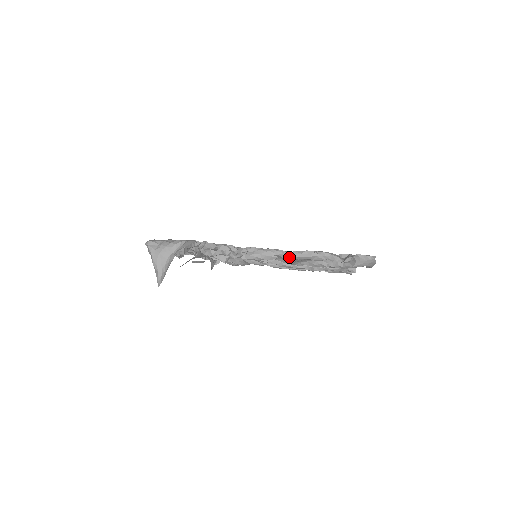
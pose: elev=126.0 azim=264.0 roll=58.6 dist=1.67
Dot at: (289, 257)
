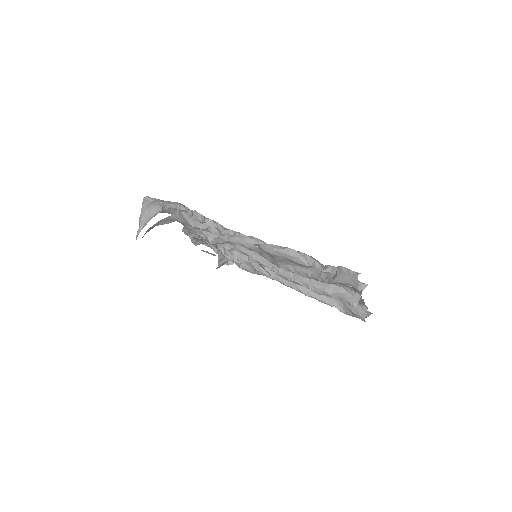
Dot at: (268, 249)
